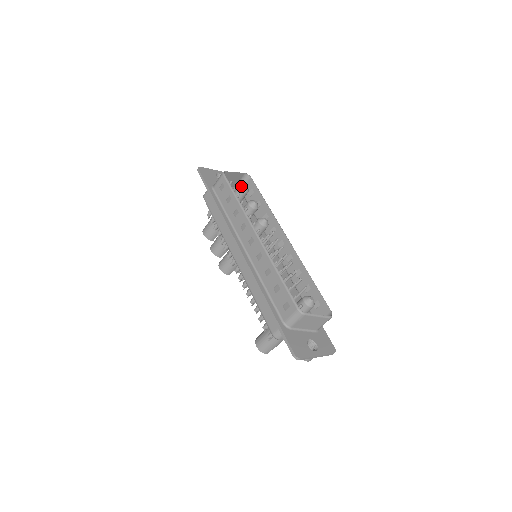
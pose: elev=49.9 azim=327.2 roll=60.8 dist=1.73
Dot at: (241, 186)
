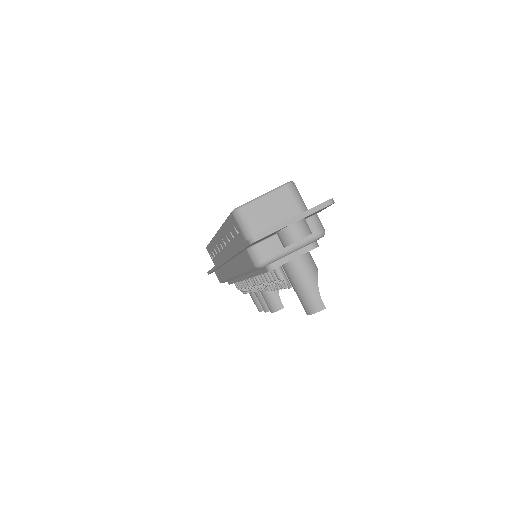
Dot at: occluded
